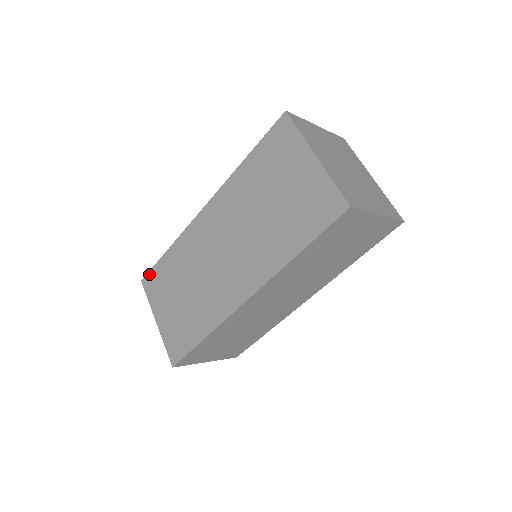
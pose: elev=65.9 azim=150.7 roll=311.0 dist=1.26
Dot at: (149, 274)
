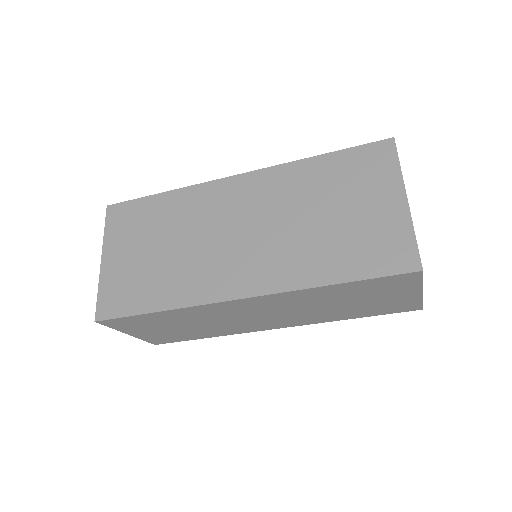
Dot at: (123, 204)
